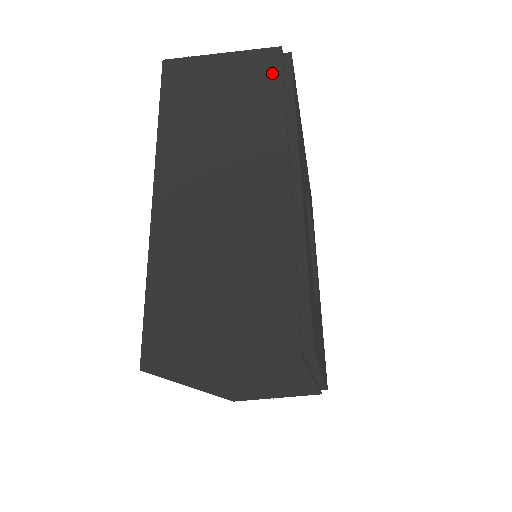
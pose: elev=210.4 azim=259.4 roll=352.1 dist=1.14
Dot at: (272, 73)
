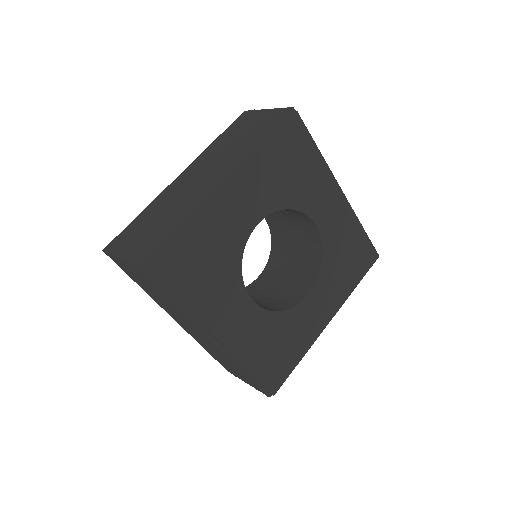
Dot at: (274, 122)
